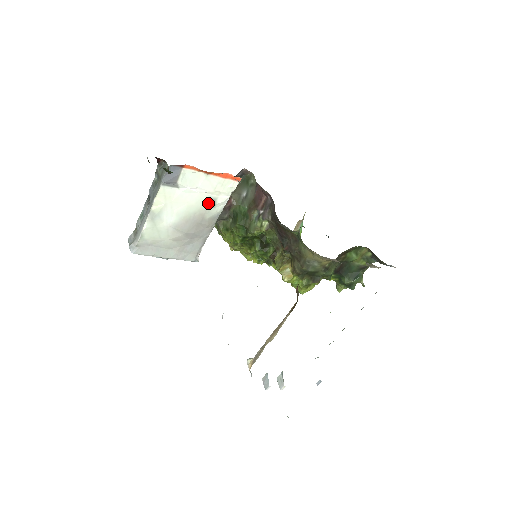
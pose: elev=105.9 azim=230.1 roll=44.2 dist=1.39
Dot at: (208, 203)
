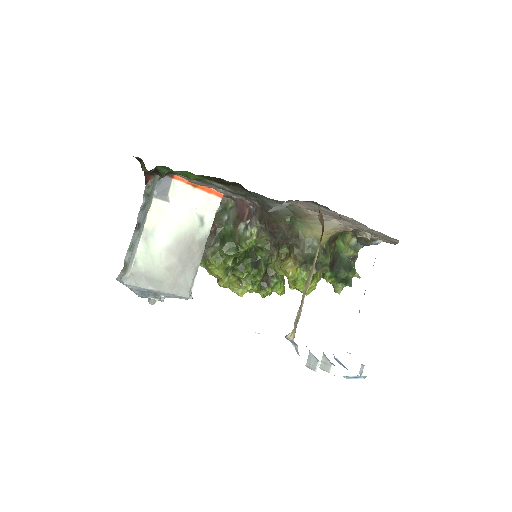
Dot at: (197, 221)
